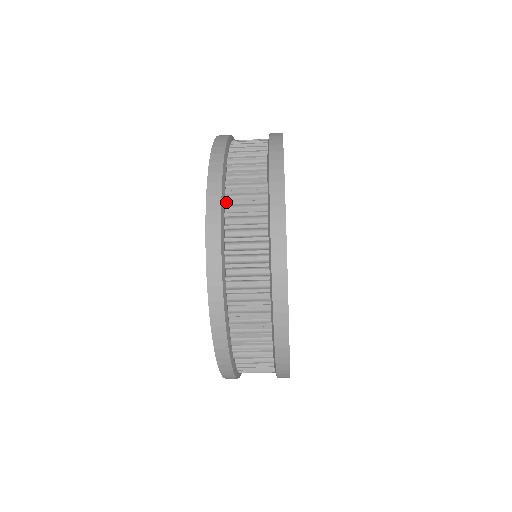
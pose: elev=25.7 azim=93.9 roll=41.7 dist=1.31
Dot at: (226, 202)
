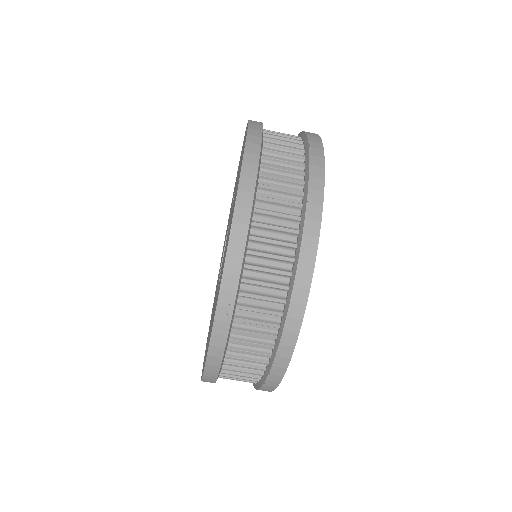
Dot at: (262, 163)
